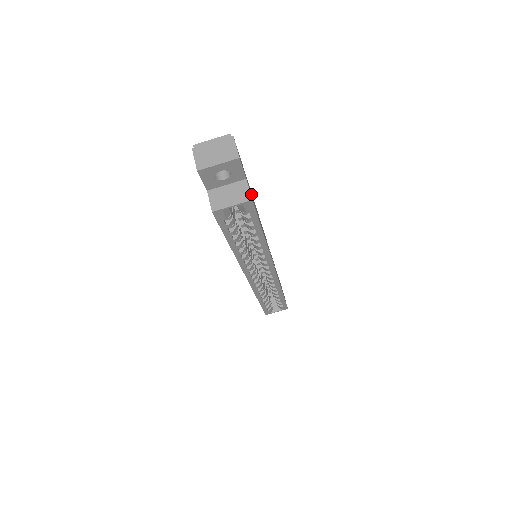
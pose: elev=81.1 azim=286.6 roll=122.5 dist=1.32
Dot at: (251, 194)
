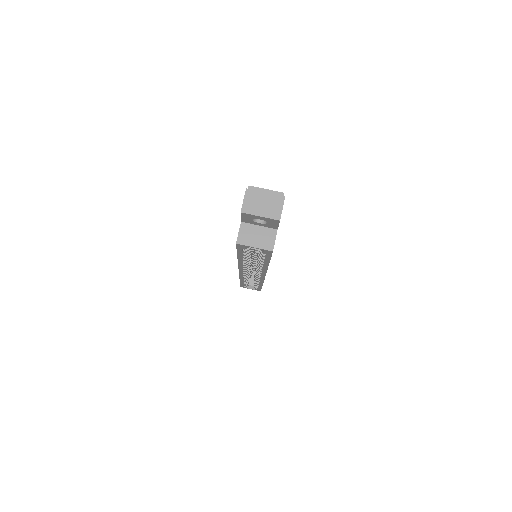
Dot at: occluded
